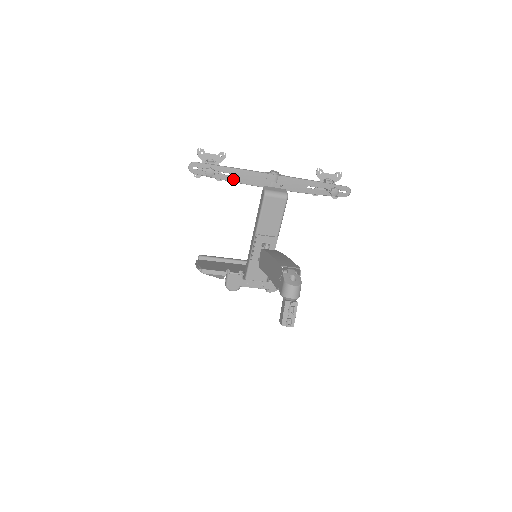
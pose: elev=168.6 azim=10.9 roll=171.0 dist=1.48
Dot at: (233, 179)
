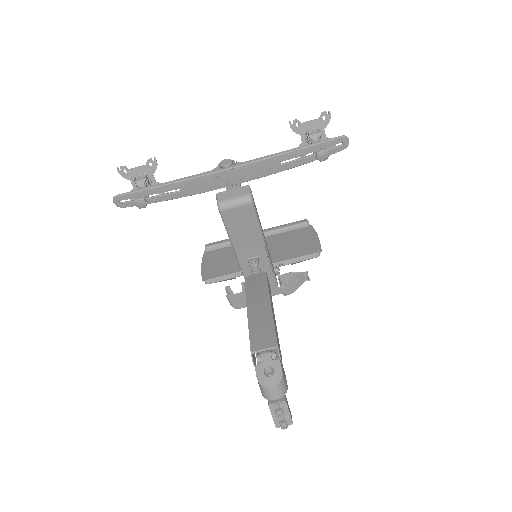
Dot at: (175, 195)
